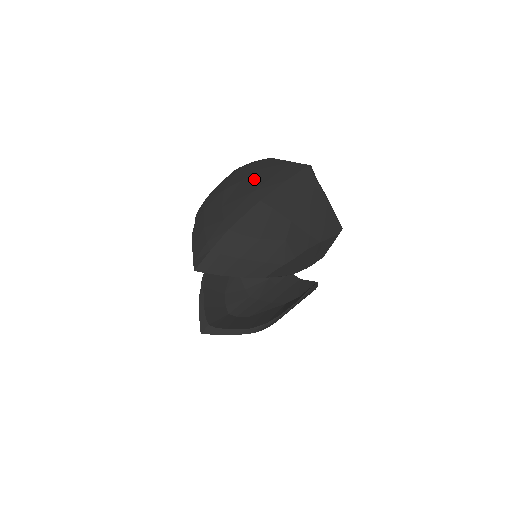
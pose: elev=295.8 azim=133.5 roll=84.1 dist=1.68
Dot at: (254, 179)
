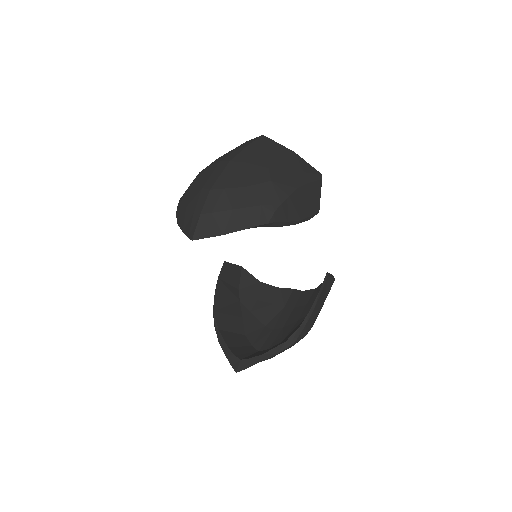
Dot at: (218, 160)
